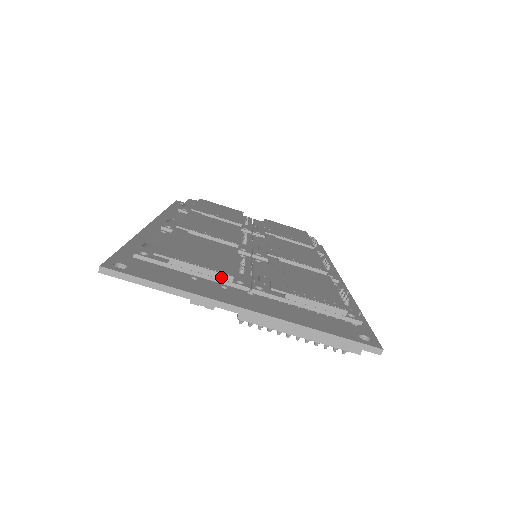
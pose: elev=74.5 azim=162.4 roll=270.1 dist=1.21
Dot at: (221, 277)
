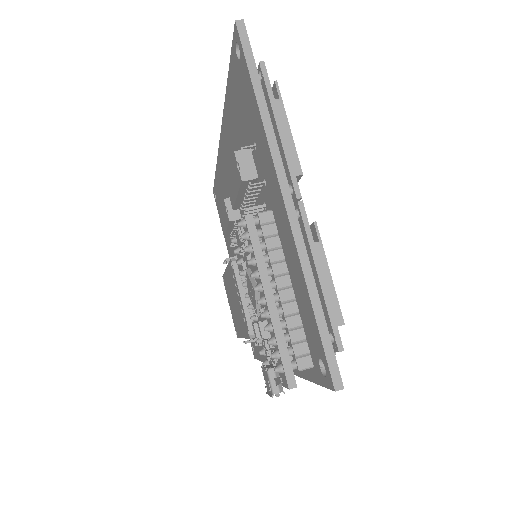
Dot at: (294, 161)
